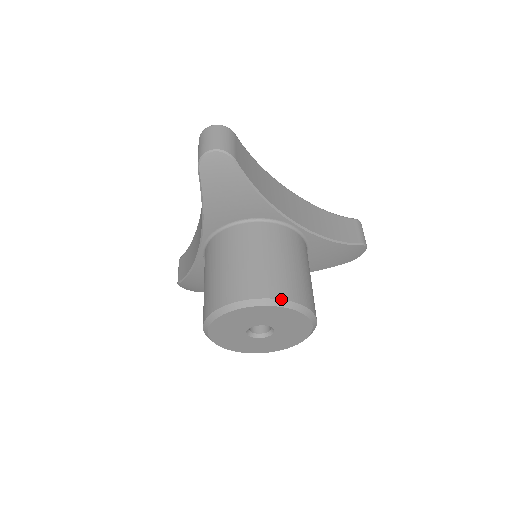
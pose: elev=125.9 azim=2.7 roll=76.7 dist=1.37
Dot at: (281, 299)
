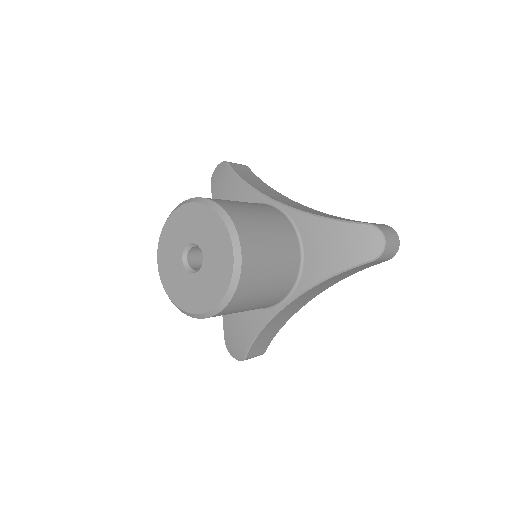
Dot at: (195, 197)
